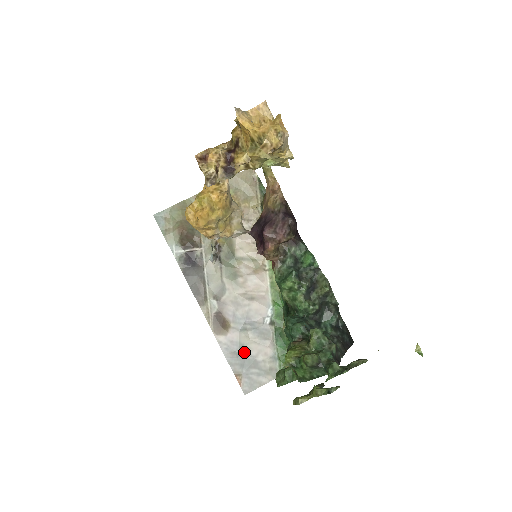
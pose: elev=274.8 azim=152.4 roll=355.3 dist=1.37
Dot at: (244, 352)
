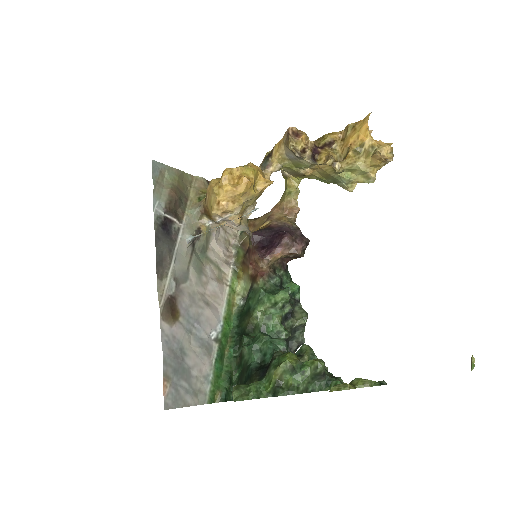
Dot at: (182, 356)
